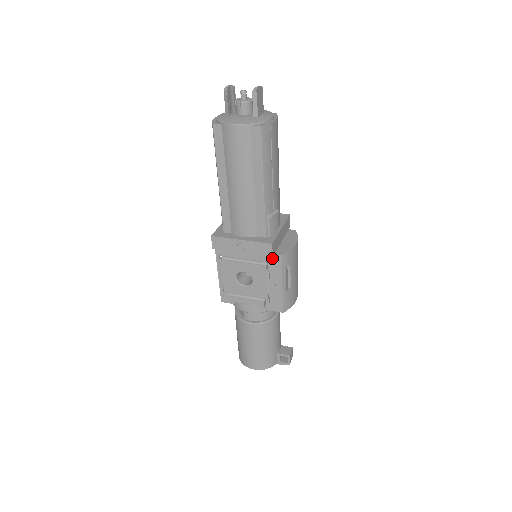
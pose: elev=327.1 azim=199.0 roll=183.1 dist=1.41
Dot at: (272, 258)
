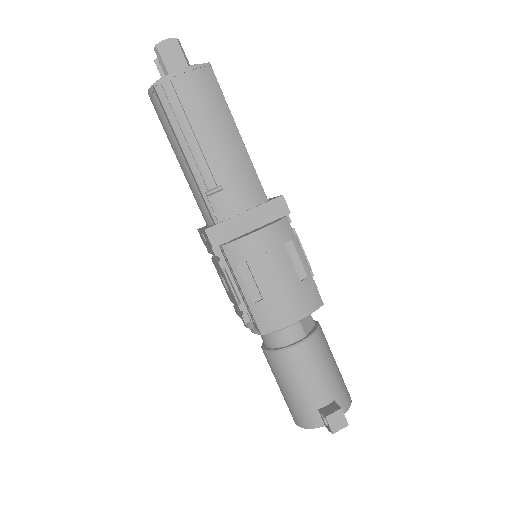
Dot at: (222, 251)
